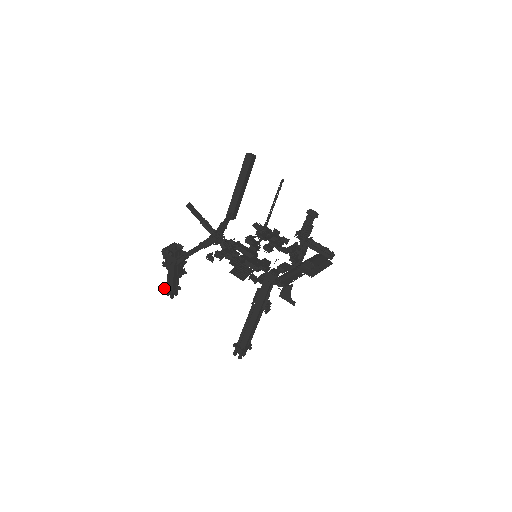
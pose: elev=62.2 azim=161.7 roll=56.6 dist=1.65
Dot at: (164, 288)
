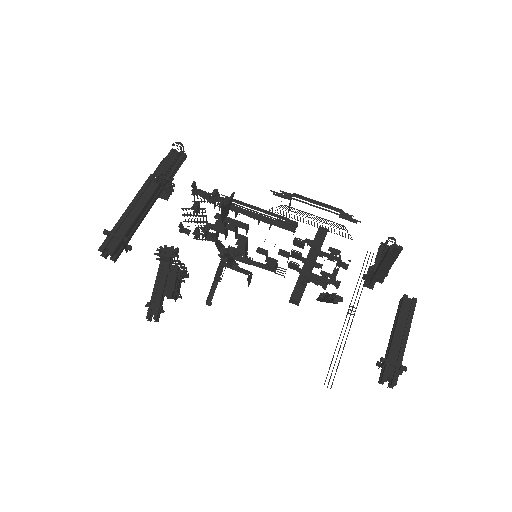
Dot at: occluded
